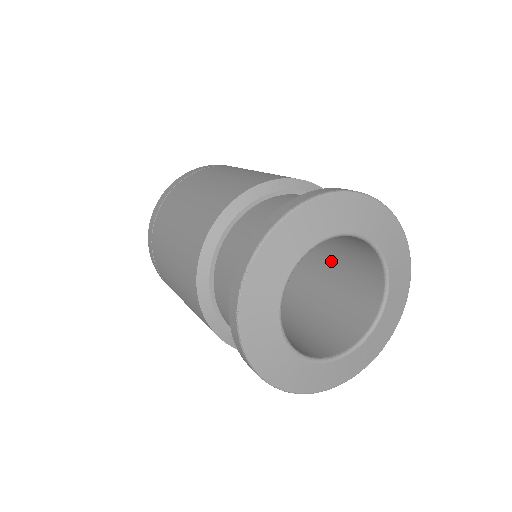
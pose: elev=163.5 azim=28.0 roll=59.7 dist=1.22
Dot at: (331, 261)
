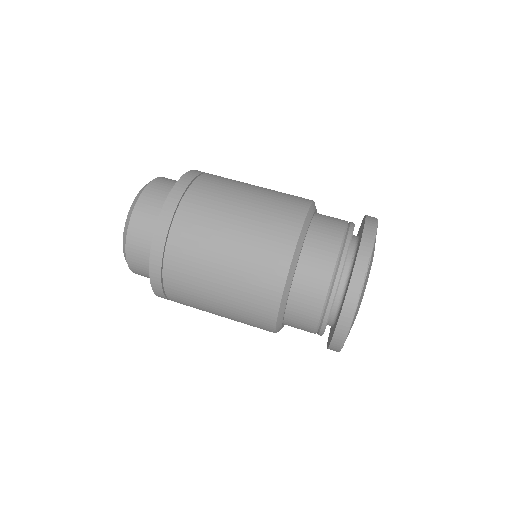
Dot at: occluded
